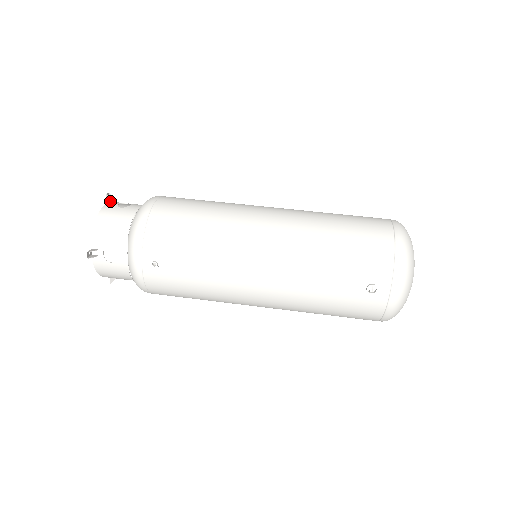
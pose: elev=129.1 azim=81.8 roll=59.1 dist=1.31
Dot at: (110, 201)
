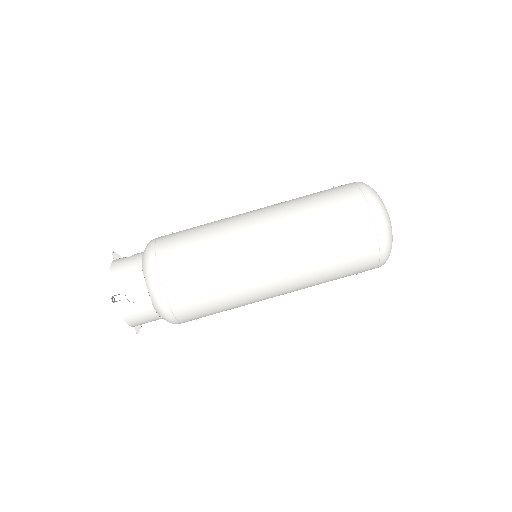
Dot at: (118, 301)
